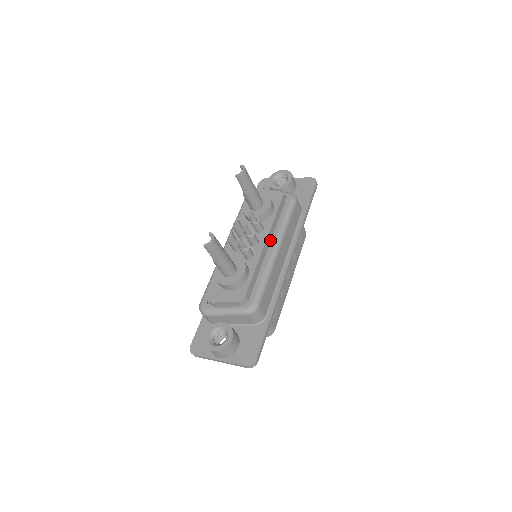
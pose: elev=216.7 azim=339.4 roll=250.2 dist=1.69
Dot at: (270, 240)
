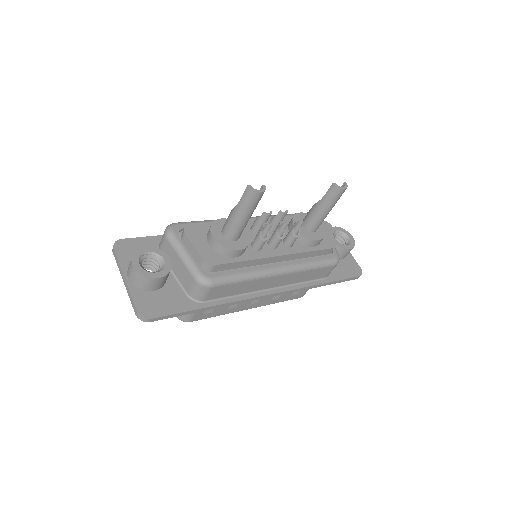
Dot at: (284, 260)
